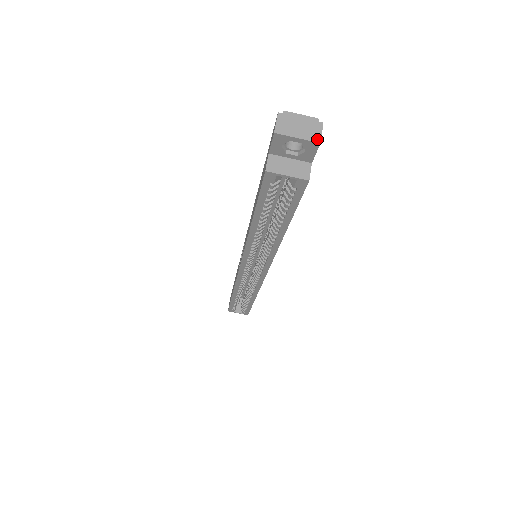
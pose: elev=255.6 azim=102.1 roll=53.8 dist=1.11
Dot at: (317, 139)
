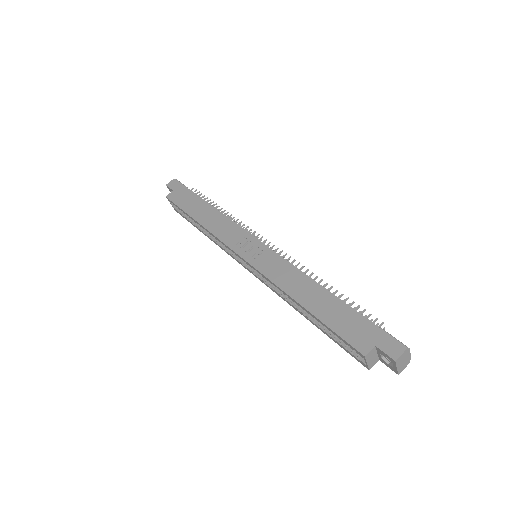
Dot at: (400, 372)
